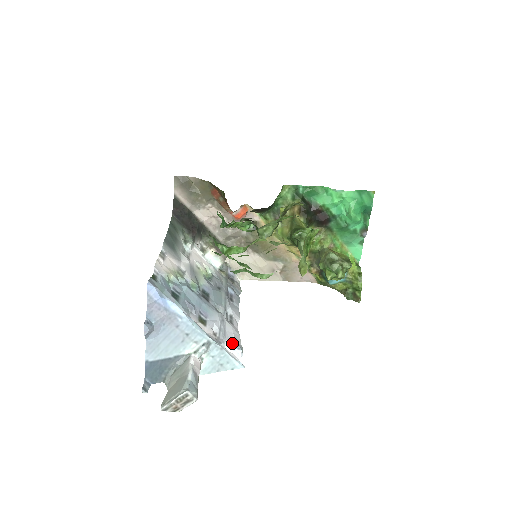
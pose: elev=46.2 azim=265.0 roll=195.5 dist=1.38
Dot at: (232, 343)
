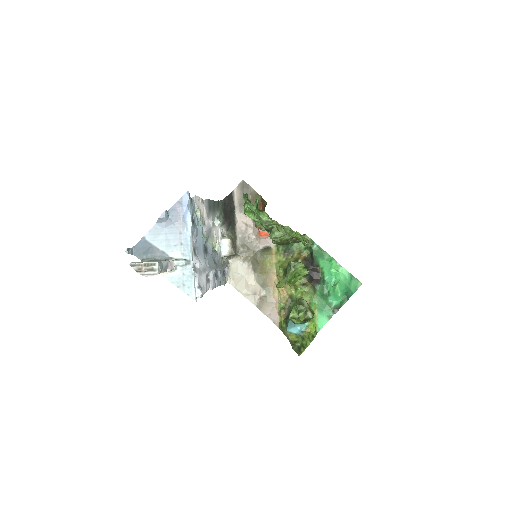
Dot at: (199, 285)
